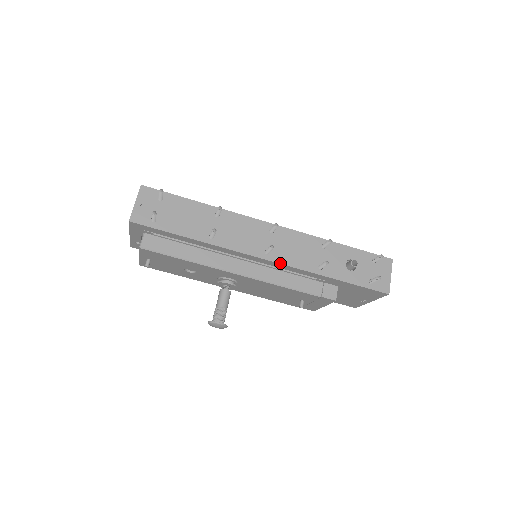
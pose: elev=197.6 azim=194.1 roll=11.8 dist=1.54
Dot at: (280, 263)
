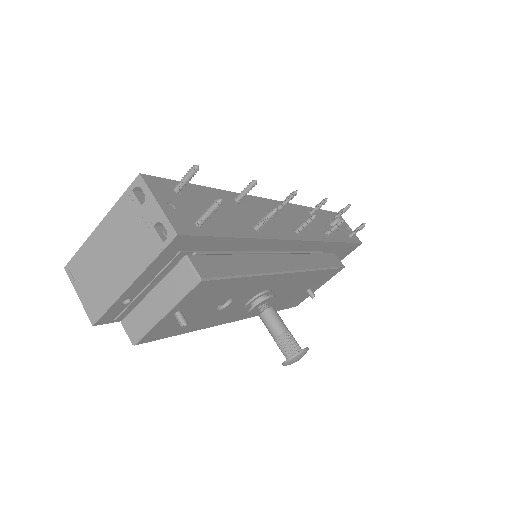
Dot at: (311, 240)
